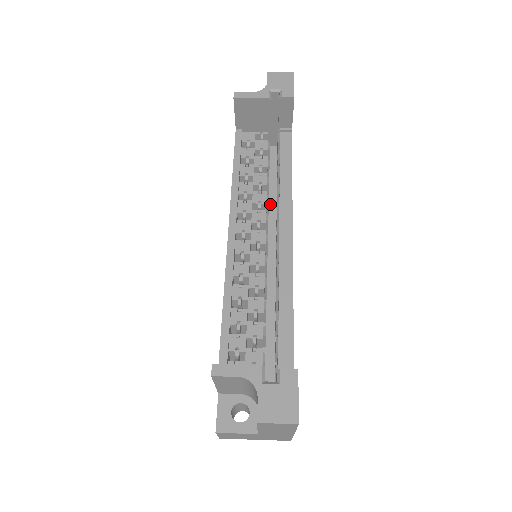
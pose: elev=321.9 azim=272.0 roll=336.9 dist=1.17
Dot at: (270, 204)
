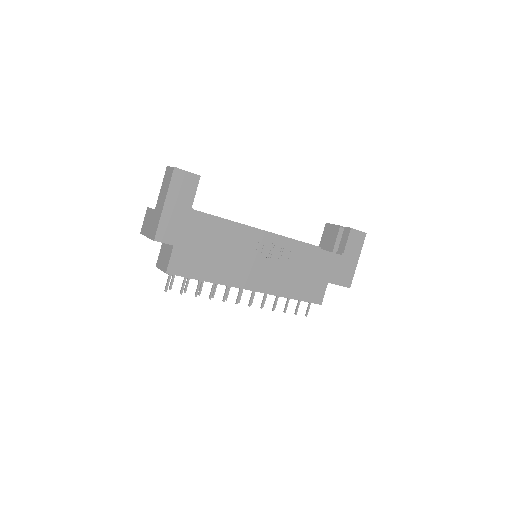
Dot at: occluded
